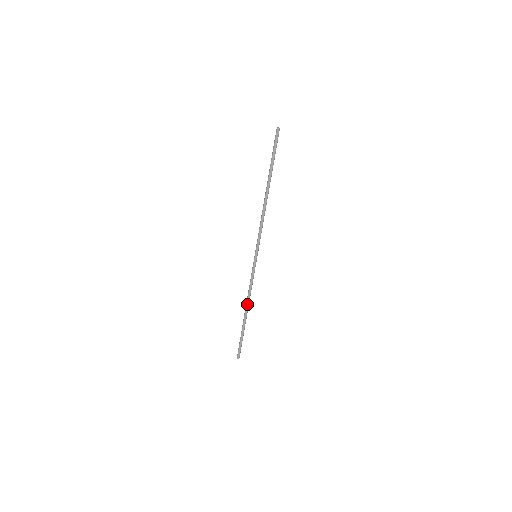
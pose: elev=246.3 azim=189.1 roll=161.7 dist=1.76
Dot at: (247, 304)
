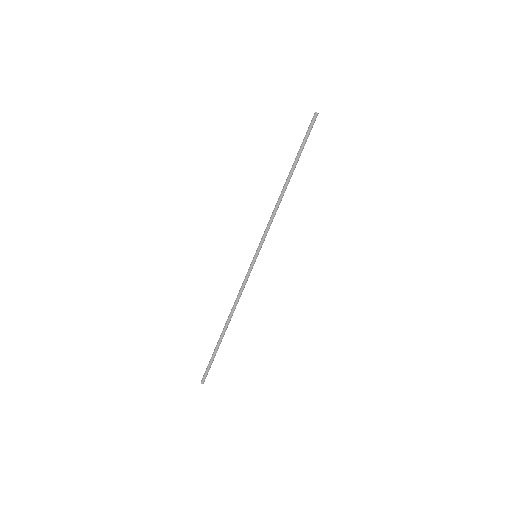
Dot at: (232, 314)
